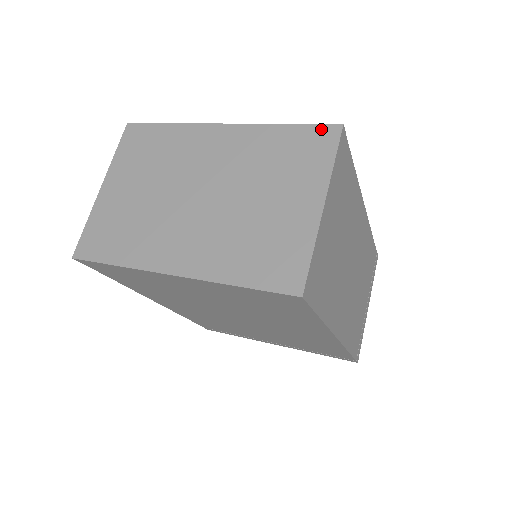
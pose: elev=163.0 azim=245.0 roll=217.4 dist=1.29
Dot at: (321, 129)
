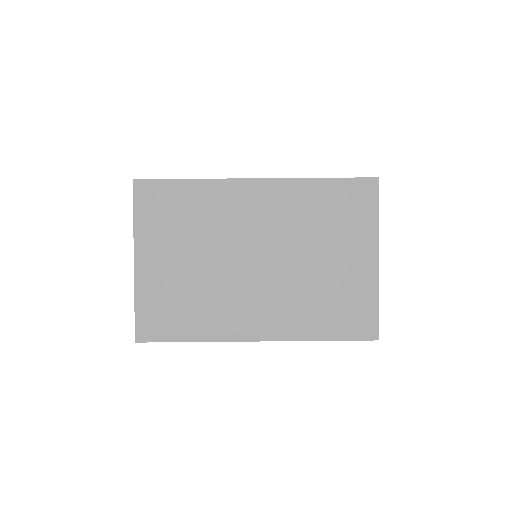
Dot at: (359, 183)
